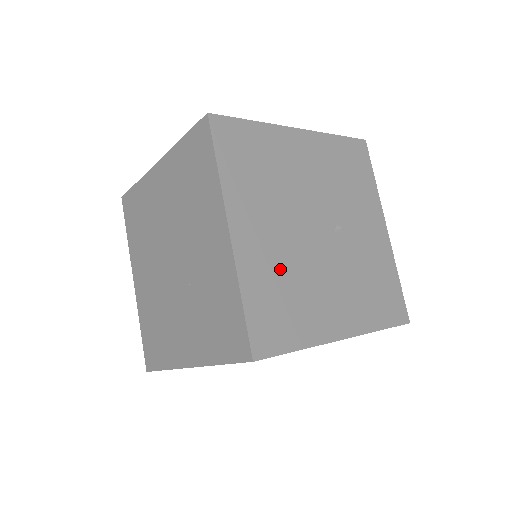
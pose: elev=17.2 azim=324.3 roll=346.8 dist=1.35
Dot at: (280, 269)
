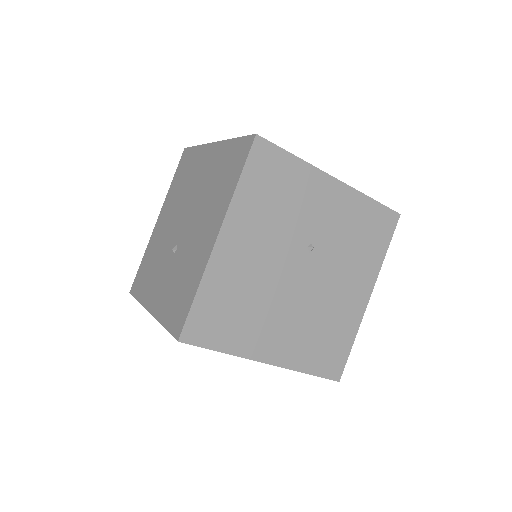
Dot at: (307, 331)
